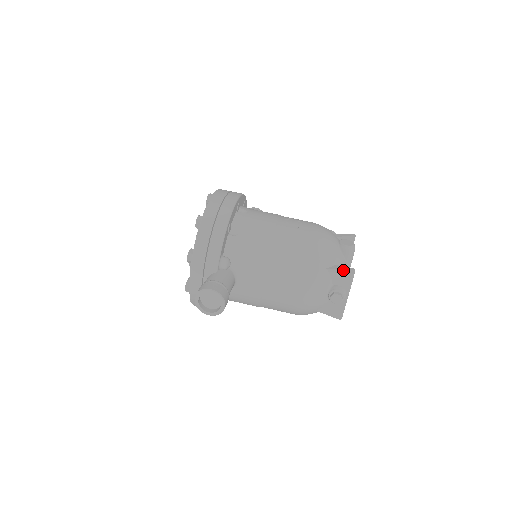
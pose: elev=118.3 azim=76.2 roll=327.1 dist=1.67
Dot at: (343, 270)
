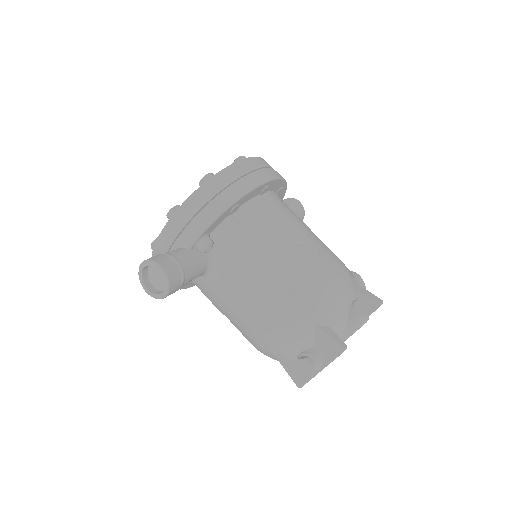
Dot at: (333, 339)
